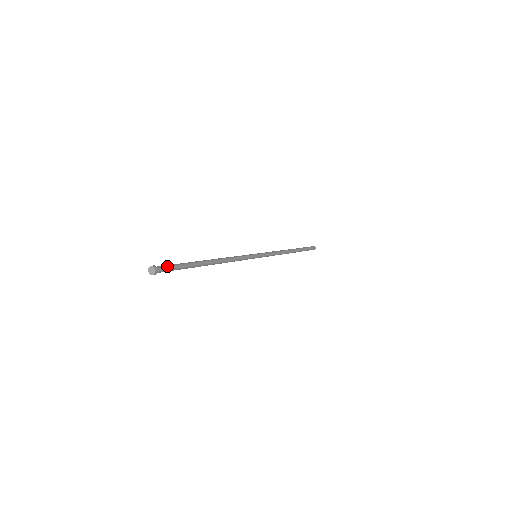
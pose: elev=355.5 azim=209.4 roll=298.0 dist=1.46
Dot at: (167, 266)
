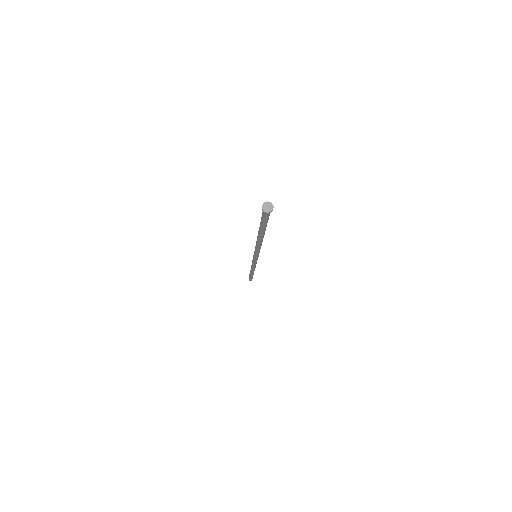
Dot at: occluded
